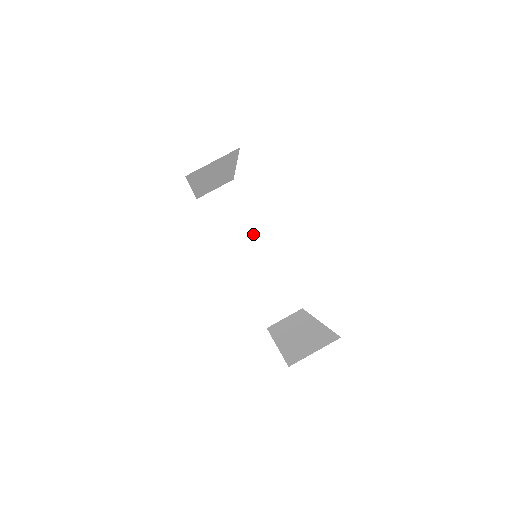
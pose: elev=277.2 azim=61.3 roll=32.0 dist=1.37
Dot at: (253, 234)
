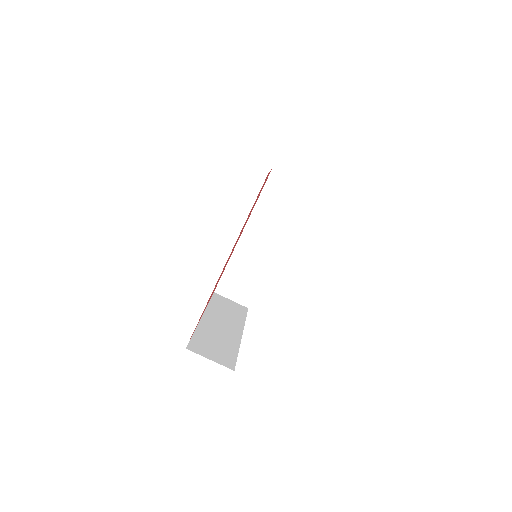
Dot at: (277, 232)
